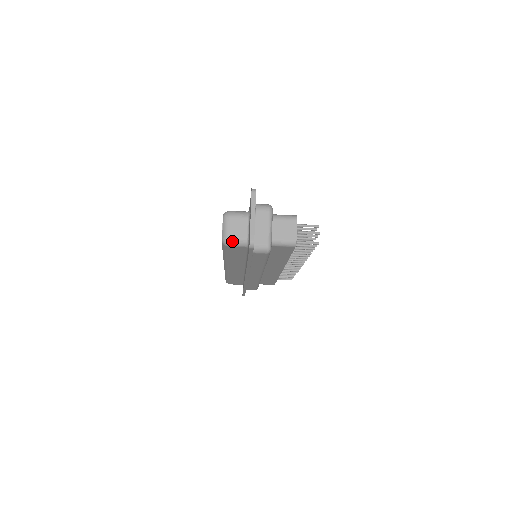
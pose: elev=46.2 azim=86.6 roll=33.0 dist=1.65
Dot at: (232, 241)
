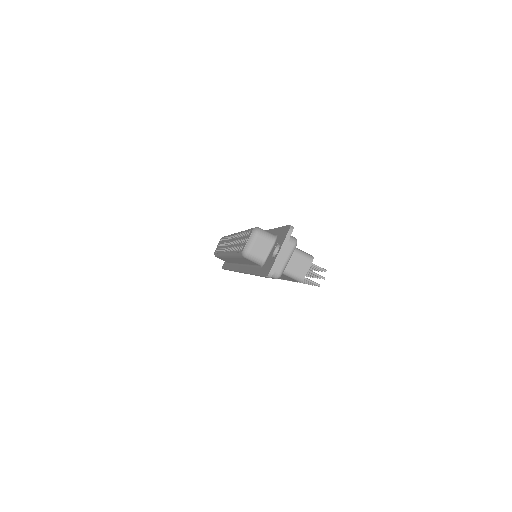
Dot at: (251, 256)
